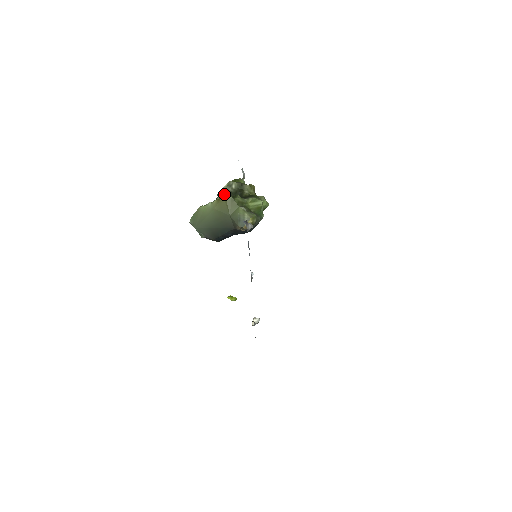
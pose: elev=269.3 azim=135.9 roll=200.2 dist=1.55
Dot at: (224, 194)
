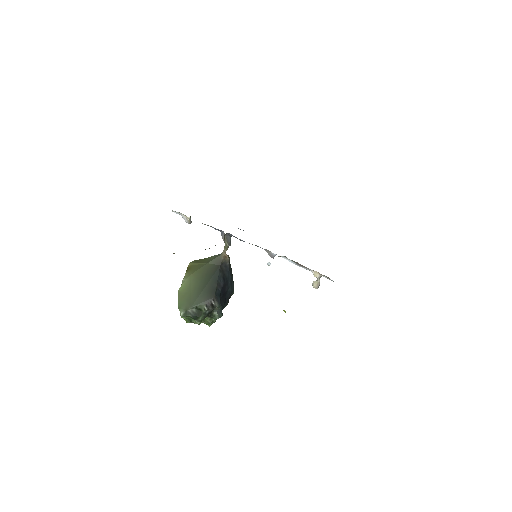
Dot at: occluded
